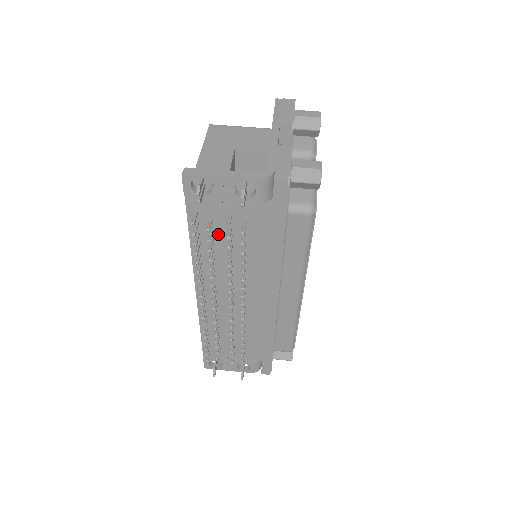
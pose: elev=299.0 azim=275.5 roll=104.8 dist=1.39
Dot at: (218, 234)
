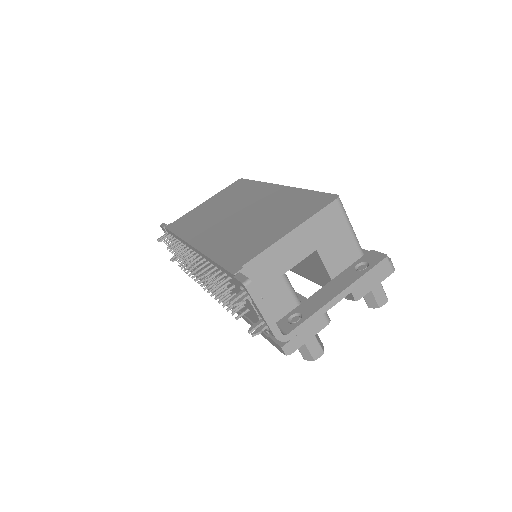
Dot at: (231, 285)
